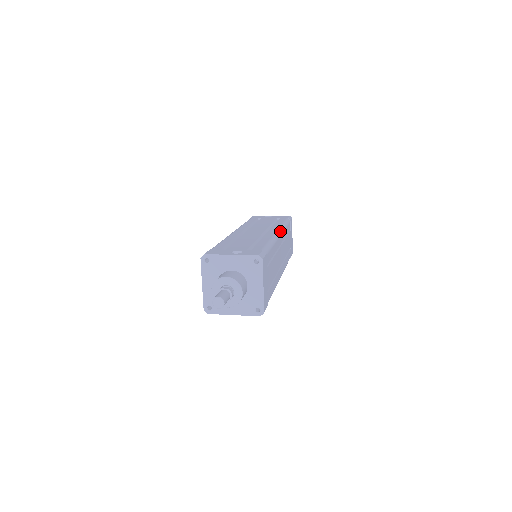
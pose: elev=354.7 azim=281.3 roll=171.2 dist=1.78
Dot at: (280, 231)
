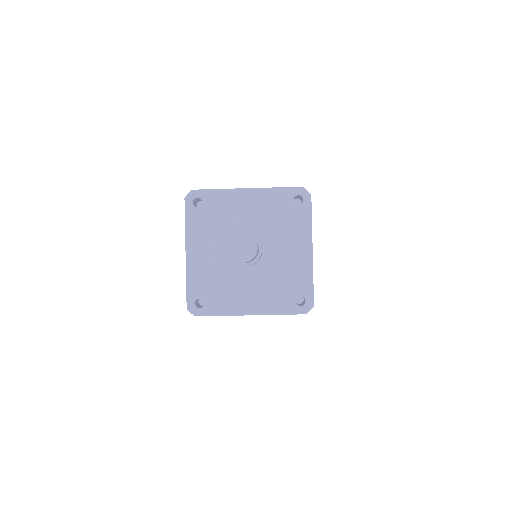
Dot at: occluded
